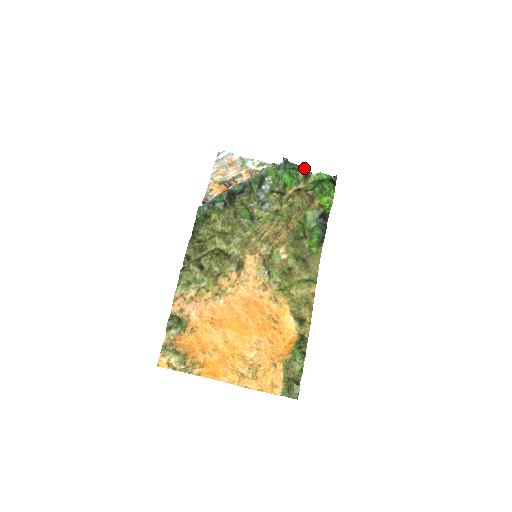
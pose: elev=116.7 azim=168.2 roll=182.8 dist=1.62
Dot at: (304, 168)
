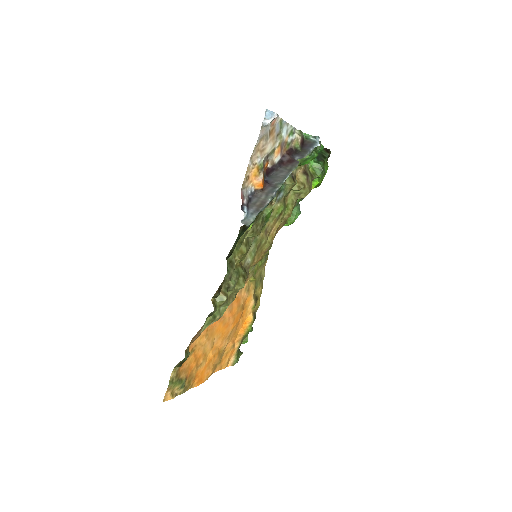
Dot at: (320, 145)
